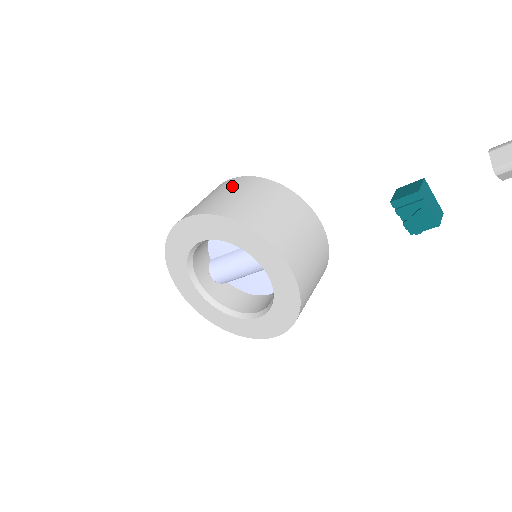
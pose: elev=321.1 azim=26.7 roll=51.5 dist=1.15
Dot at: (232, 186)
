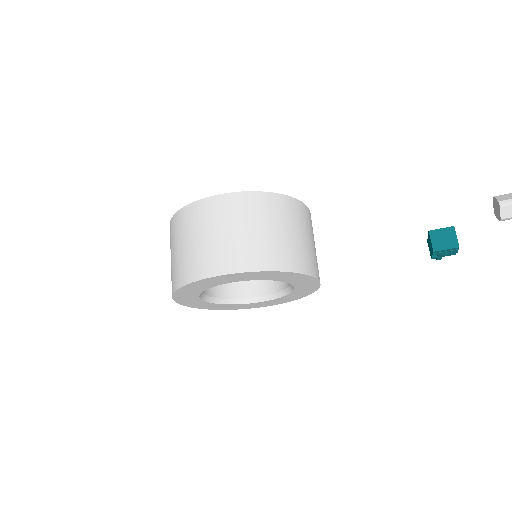
Dot at: (243, 214)
